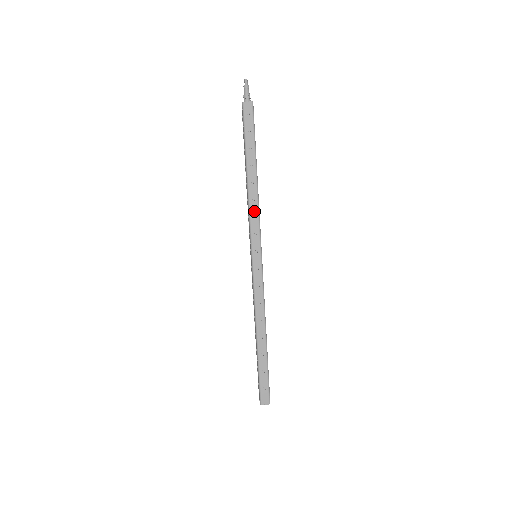
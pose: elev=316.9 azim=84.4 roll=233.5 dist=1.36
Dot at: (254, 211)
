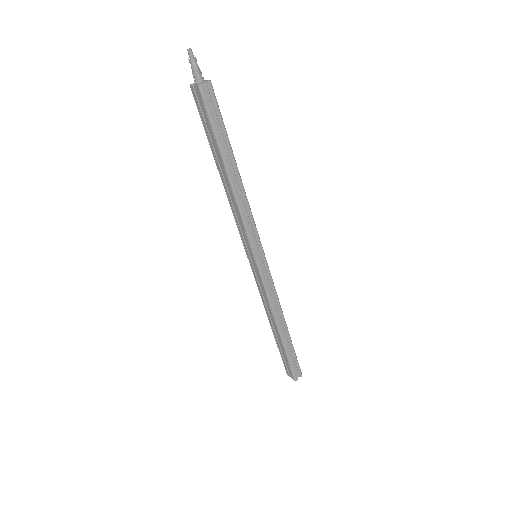
Dot at: (245, 213)
